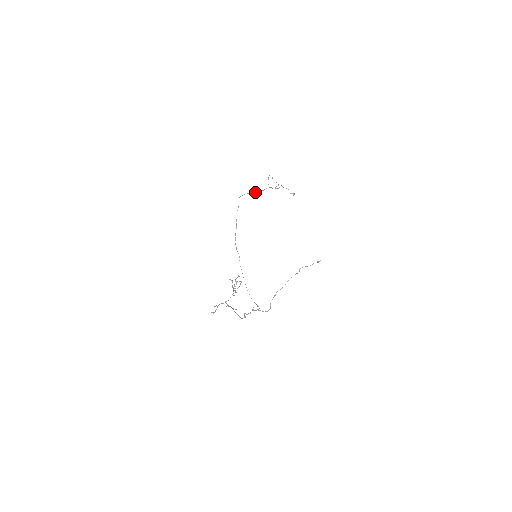
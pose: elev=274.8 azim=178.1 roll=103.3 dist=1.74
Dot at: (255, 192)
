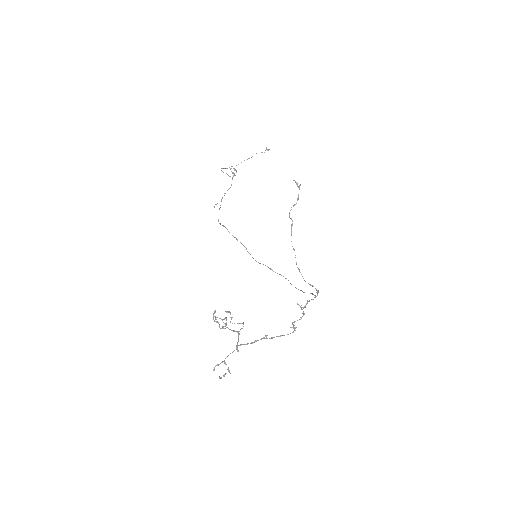
Dot at: occluded
